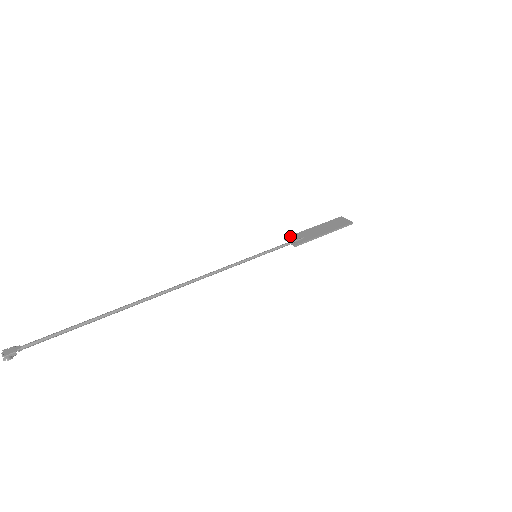
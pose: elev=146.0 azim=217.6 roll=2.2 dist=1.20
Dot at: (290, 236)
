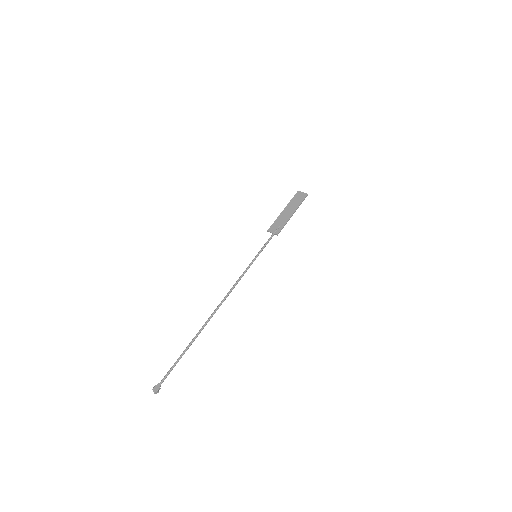
Dot at: (270, 227)
